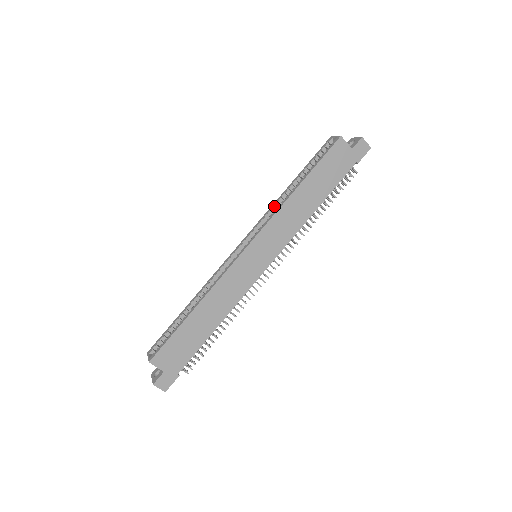
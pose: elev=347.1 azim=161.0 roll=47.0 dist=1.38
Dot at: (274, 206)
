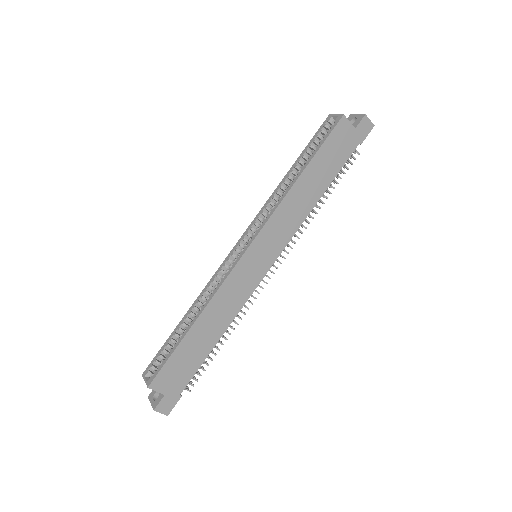
Dot at: (272, 198)
